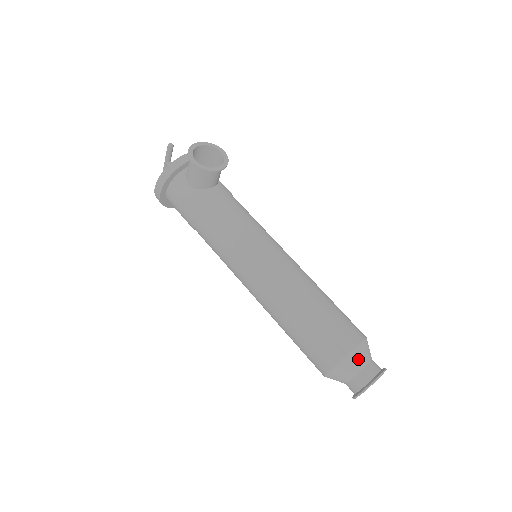
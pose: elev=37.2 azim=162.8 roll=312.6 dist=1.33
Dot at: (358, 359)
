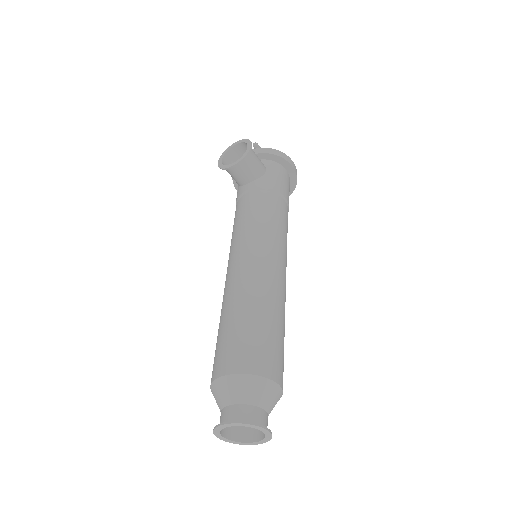
Dot at: (221, 392)
